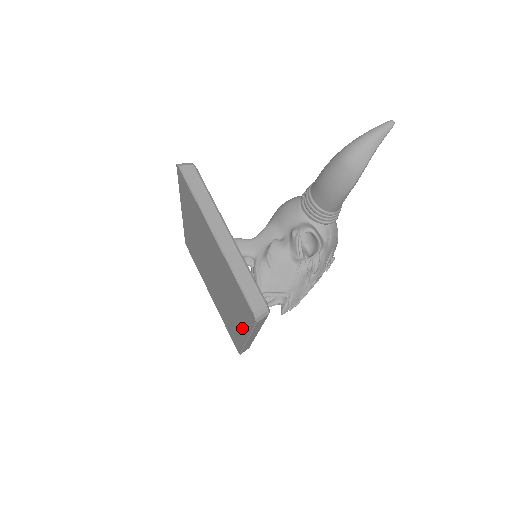
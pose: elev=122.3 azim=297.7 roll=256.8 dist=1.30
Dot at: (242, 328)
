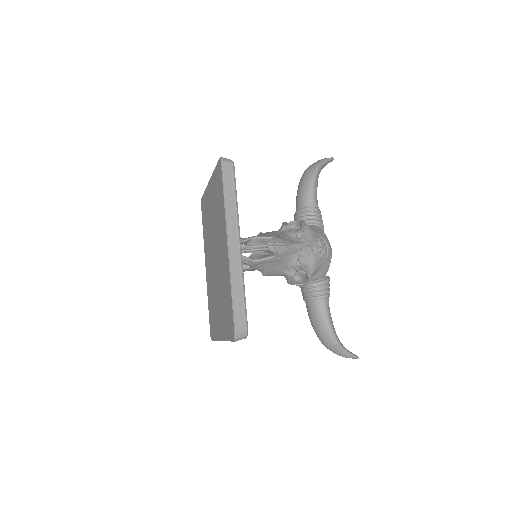
Dot at: (224, 234)
